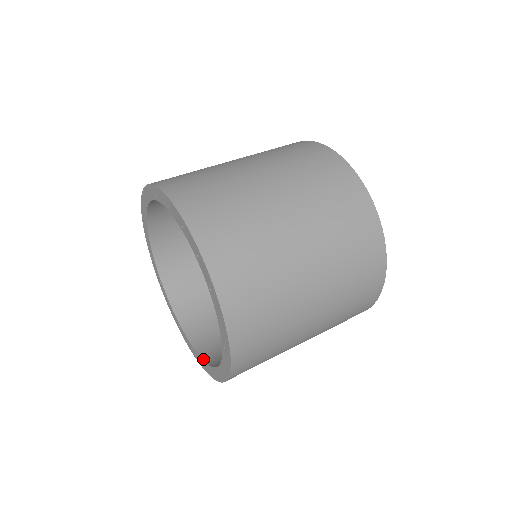
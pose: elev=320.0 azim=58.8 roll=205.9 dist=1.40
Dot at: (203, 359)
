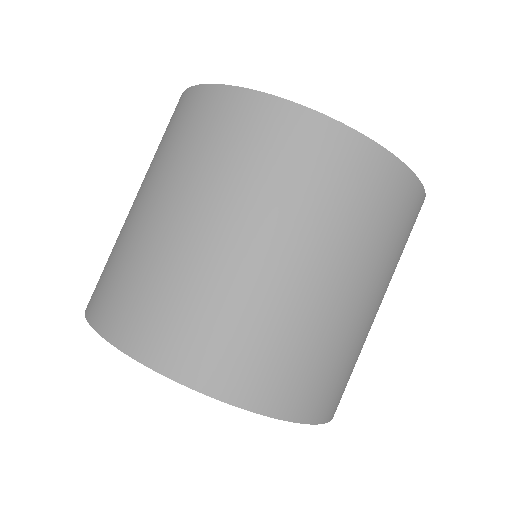
Dot at: occluded
